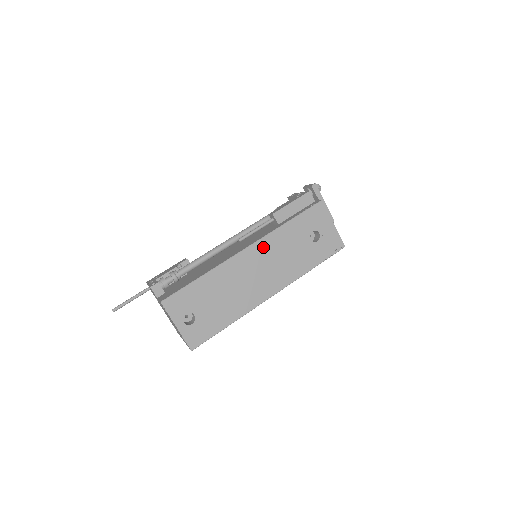
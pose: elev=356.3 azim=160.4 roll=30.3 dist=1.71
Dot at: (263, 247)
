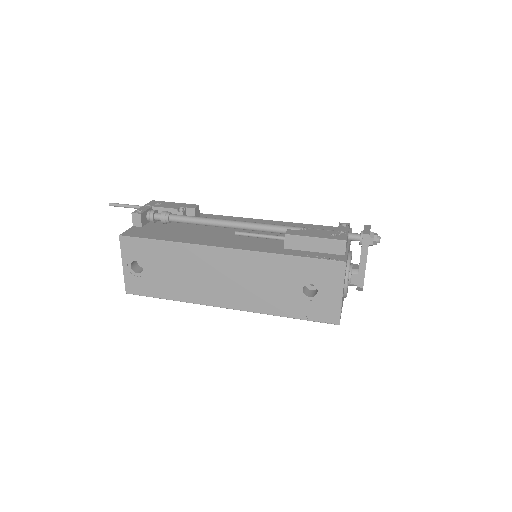
Dot at: (245, 260)
